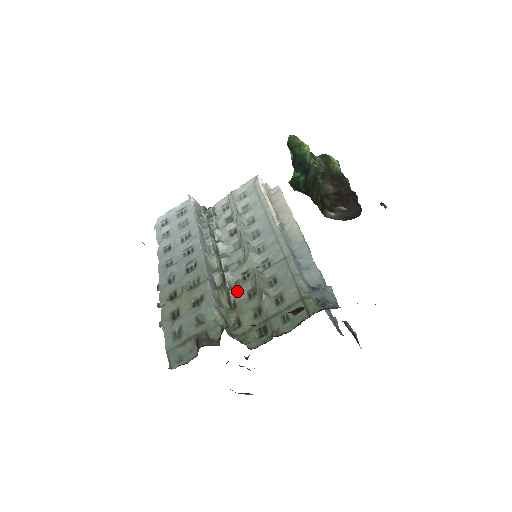
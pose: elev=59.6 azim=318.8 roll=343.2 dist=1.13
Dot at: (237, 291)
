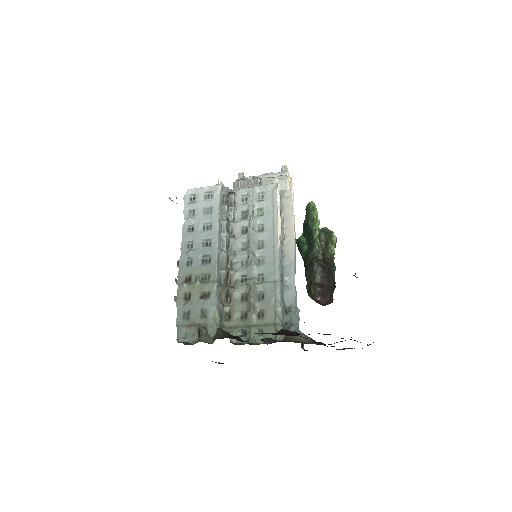
Dot at: (234, 291)
